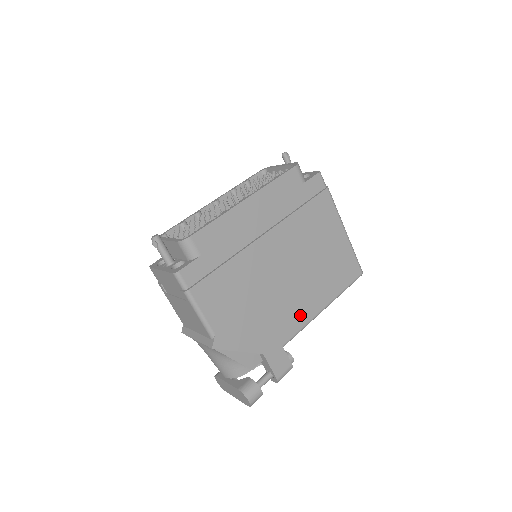
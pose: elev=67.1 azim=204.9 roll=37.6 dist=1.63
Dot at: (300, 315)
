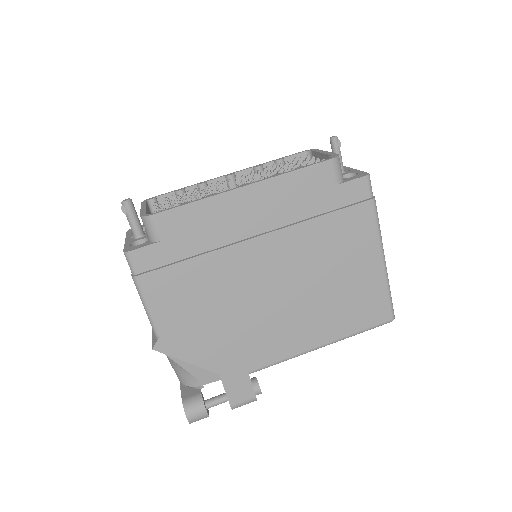
Dot at: (283, 345)
